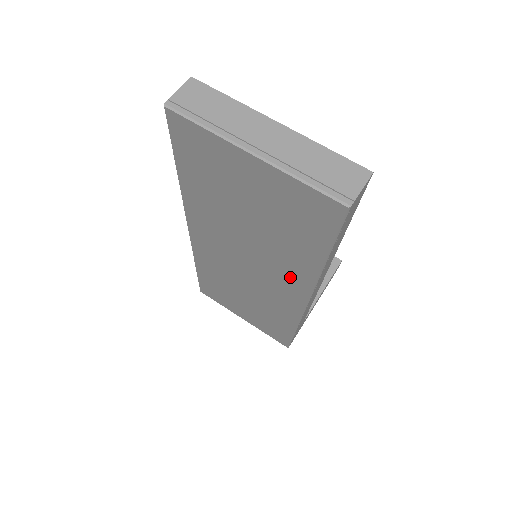
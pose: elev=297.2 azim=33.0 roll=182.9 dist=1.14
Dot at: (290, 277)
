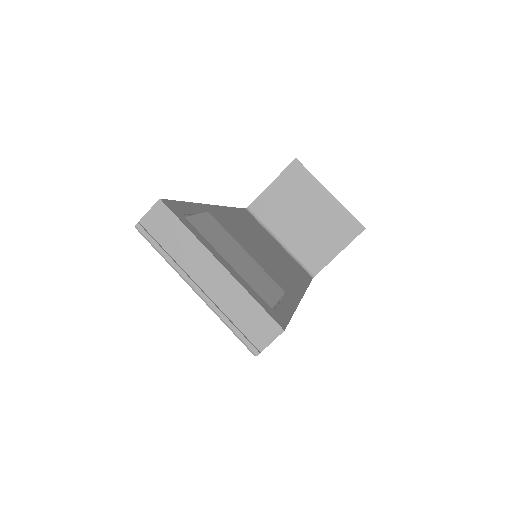
Dot at: occluded
